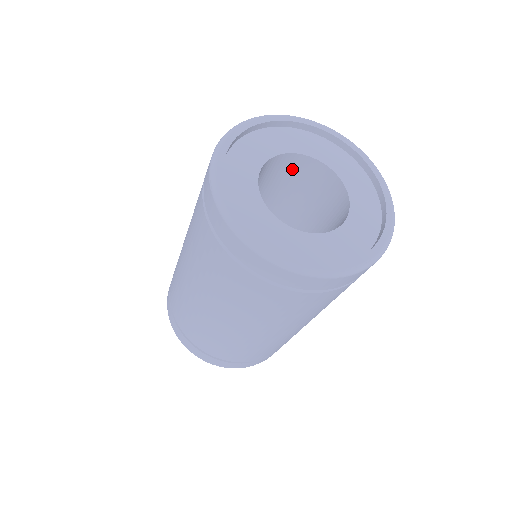
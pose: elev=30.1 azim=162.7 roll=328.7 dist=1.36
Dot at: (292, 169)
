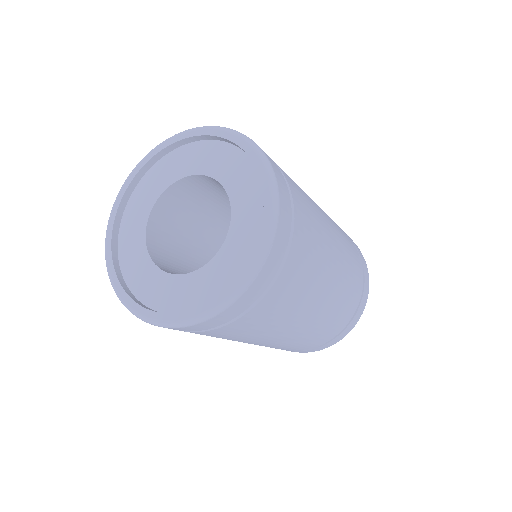
Dot at: occluded
